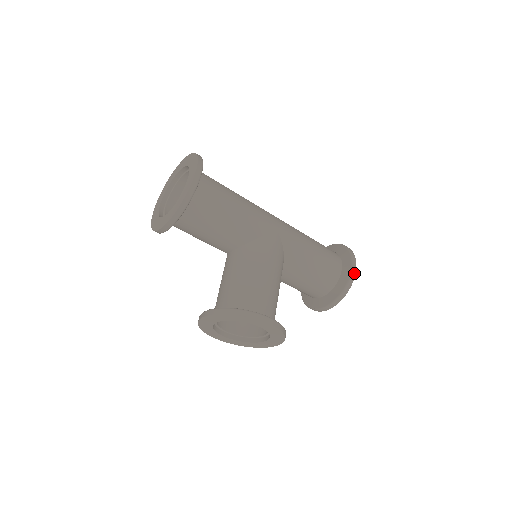
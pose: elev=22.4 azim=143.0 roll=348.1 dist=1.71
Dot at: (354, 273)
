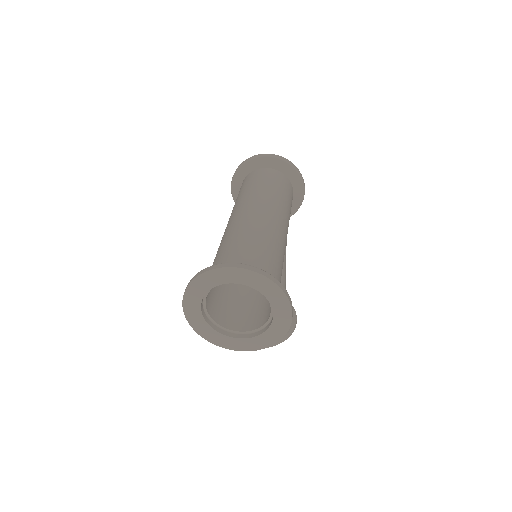
Dot at: occluded
